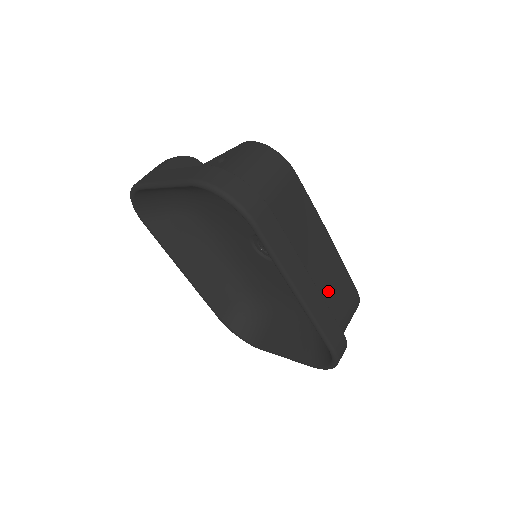
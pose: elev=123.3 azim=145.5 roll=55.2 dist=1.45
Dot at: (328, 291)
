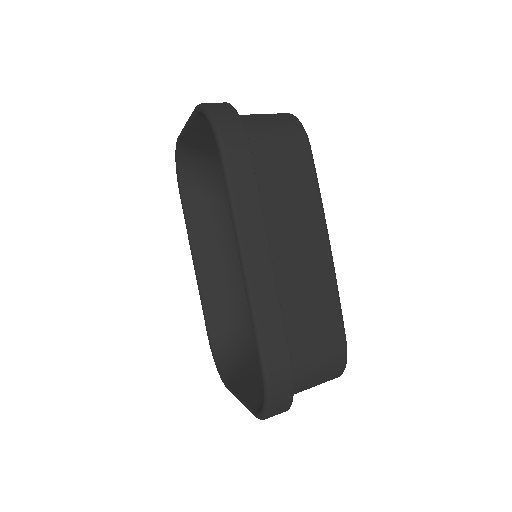
Dot at: (297, 304)
